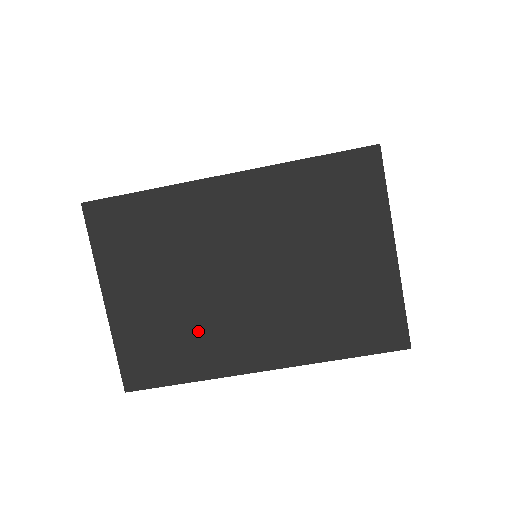
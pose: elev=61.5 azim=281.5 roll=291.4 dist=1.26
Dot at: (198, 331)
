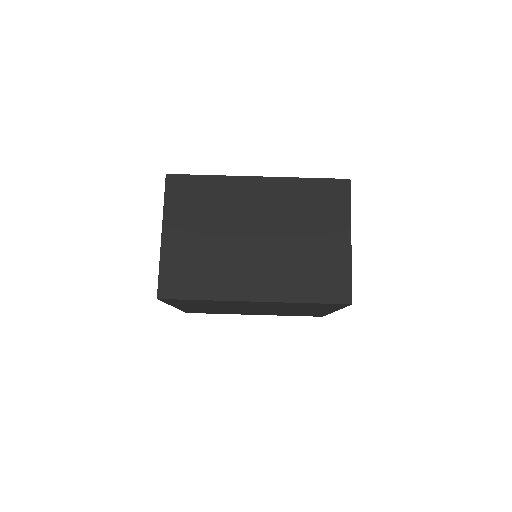
Dot at: (218, 266)
